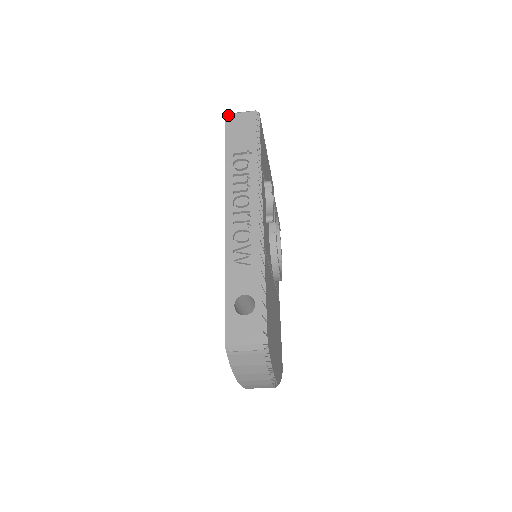
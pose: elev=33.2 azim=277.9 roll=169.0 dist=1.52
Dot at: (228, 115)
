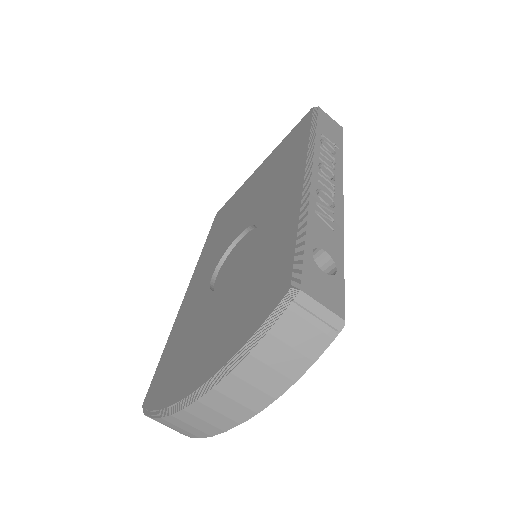
Dot at: (319, 107)
